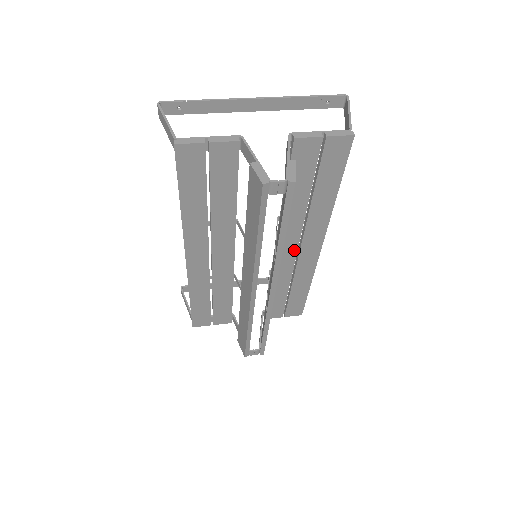
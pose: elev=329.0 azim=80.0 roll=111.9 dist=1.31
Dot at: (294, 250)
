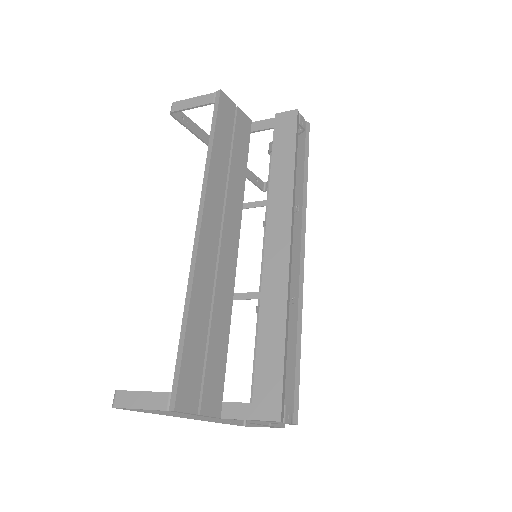
Dot at: occluded
